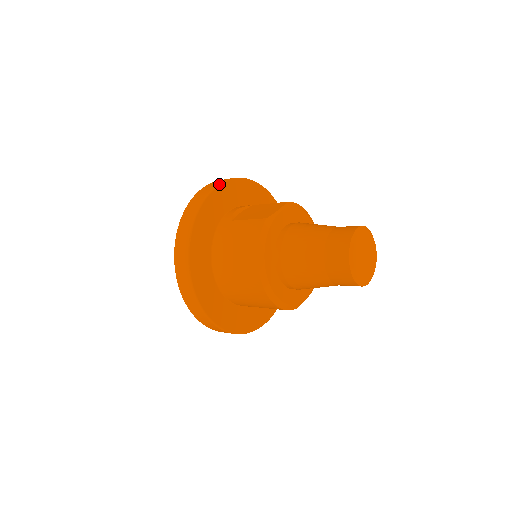
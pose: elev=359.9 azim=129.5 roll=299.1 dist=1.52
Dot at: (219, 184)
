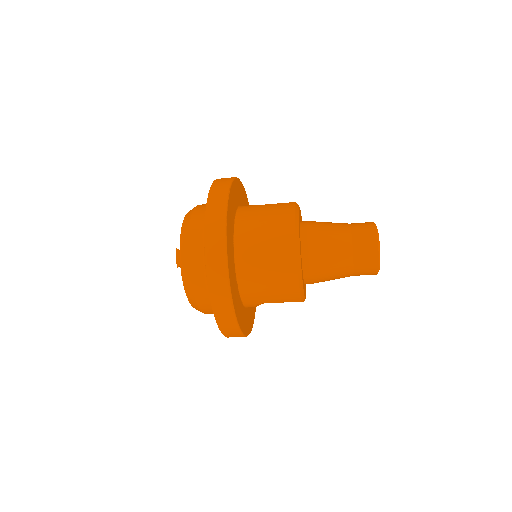
Dot at: occluded
